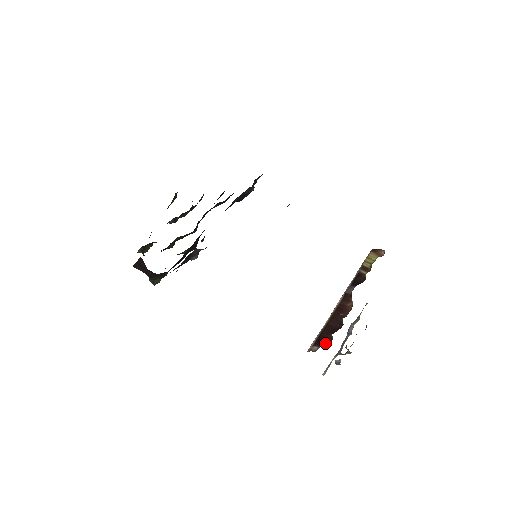
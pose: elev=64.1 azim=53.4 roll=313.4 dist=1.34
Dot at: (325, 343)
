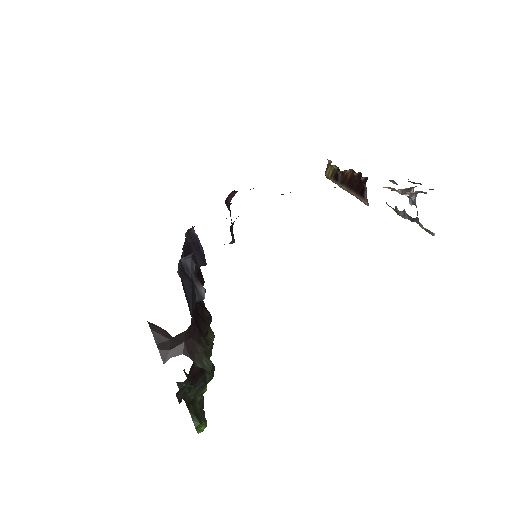
Dot at: (365, 183)
